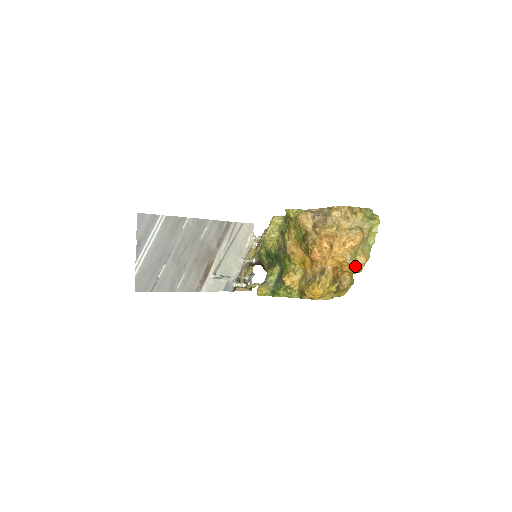
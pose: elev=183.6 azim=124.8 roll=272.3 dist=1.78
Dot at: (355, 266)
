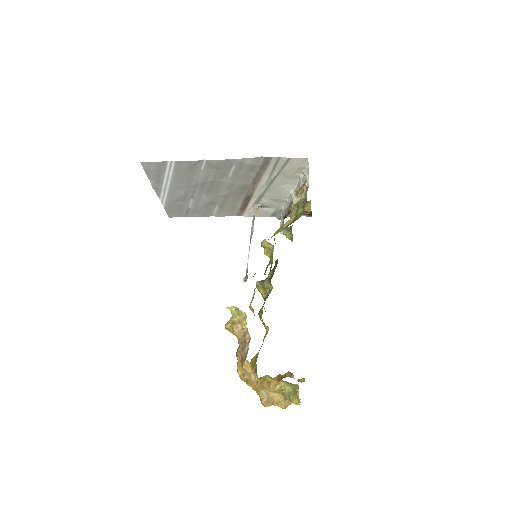
Dot at: occluded
